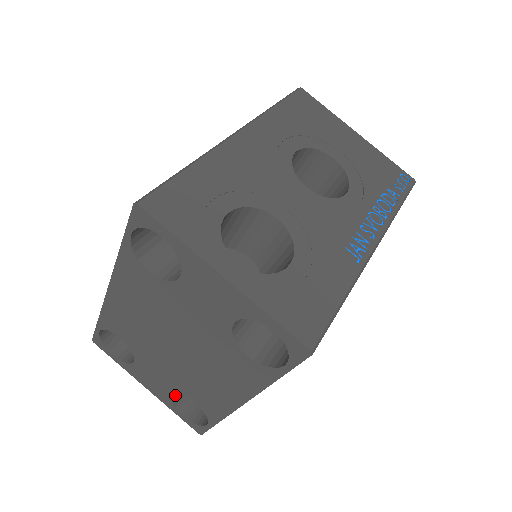
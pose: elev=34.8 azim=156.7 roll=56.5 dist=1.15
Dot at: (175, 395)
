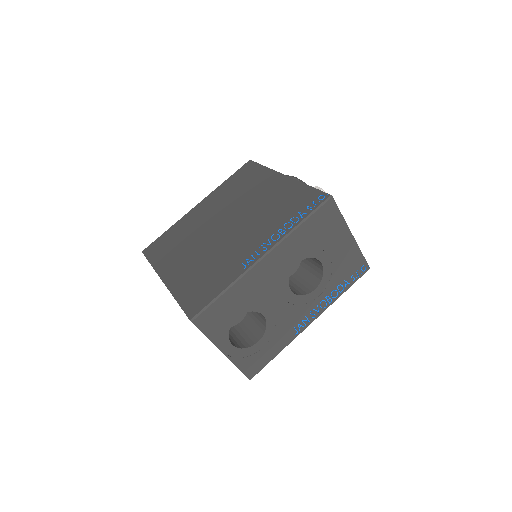
Dot at: occluded
